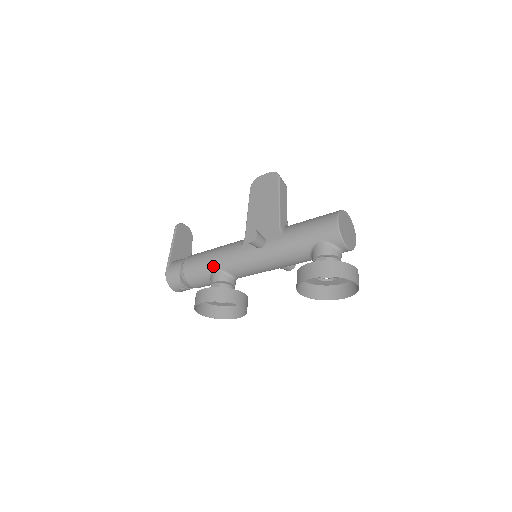
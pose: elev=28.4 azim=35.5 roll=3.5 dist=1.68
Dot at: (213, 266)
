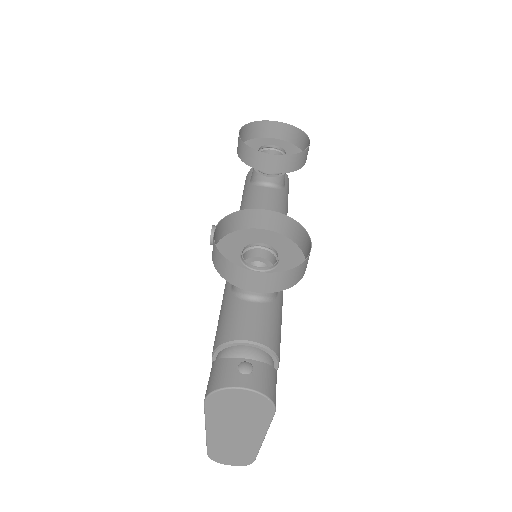
Dot at: (227, 291)
